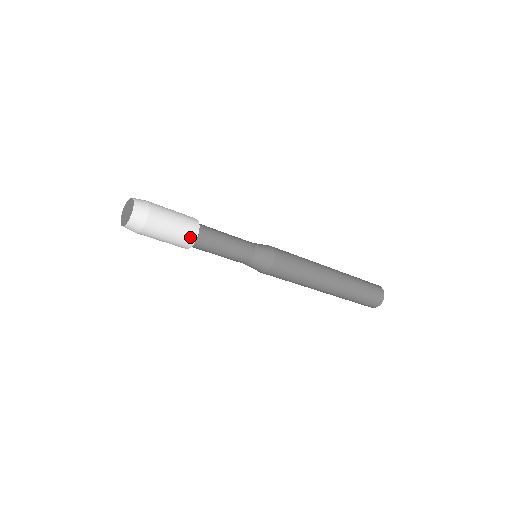
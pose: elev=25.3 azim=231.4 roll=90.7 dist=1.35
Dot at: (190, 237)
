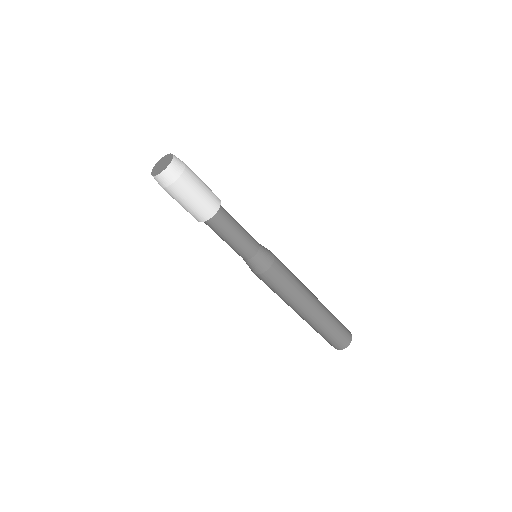
Dot at: (214, 204)
